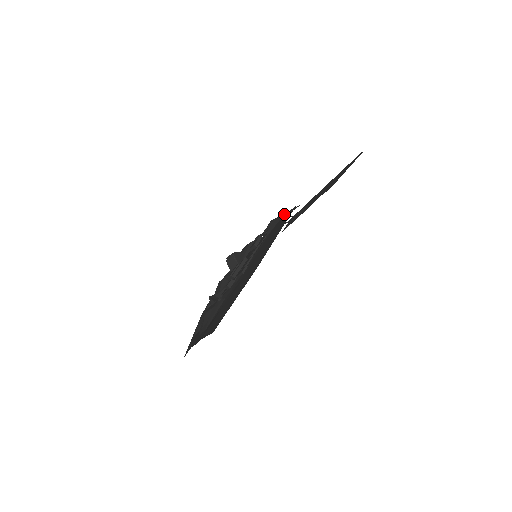
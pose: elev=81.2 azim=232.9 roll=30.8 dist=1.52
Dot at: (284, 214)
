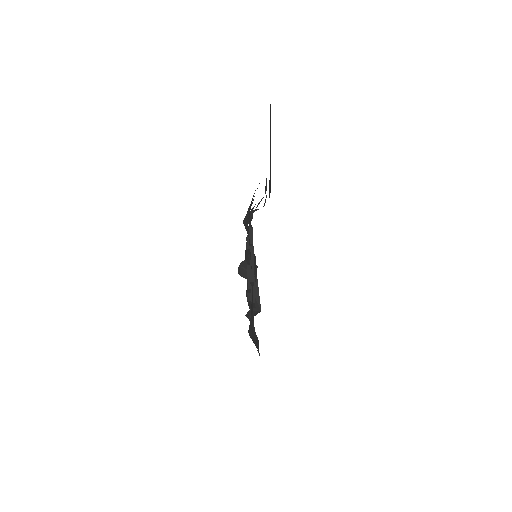
Dot at: (249, 208)
